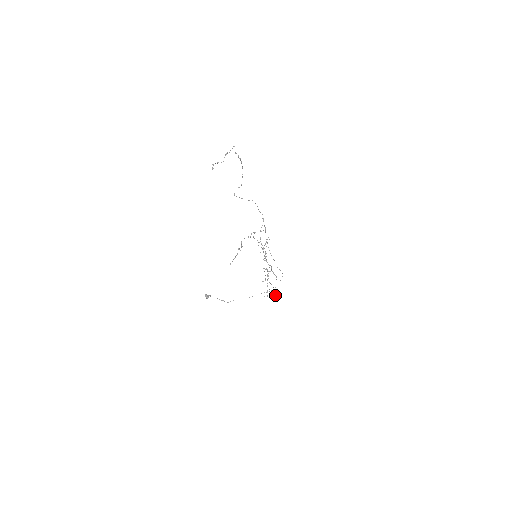
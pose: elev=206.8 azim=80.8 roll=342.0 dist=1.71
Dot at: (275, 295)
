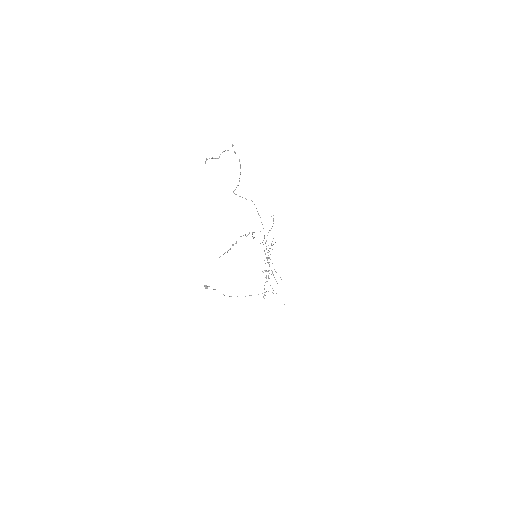
Dot at: occluded
